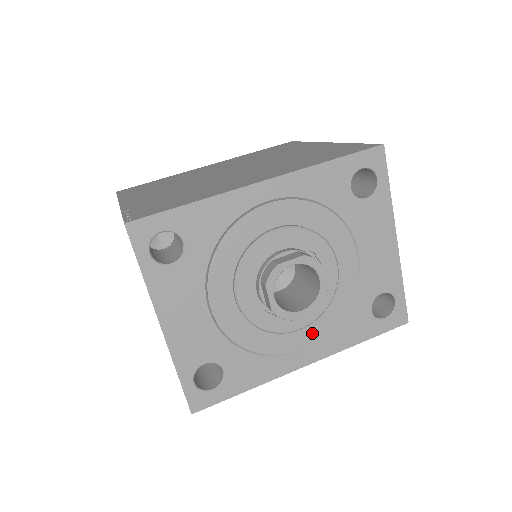
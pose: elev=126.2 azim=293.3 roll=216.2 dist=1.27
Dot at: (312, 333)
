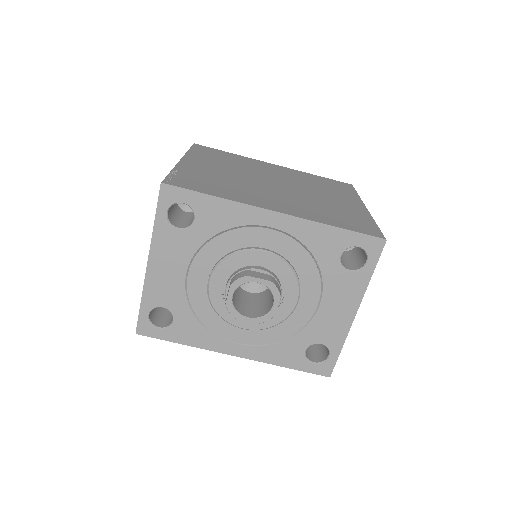
Dot at: (251, 337)
